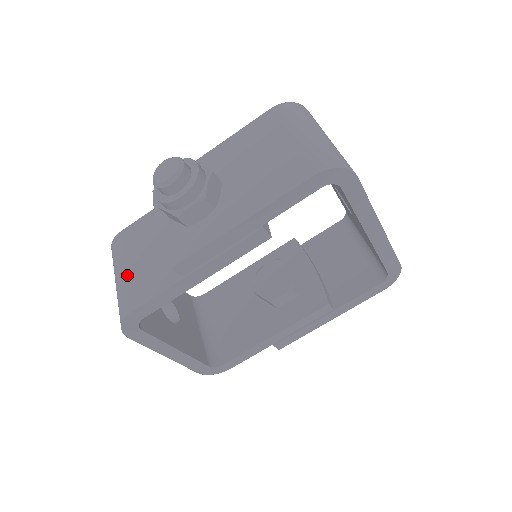
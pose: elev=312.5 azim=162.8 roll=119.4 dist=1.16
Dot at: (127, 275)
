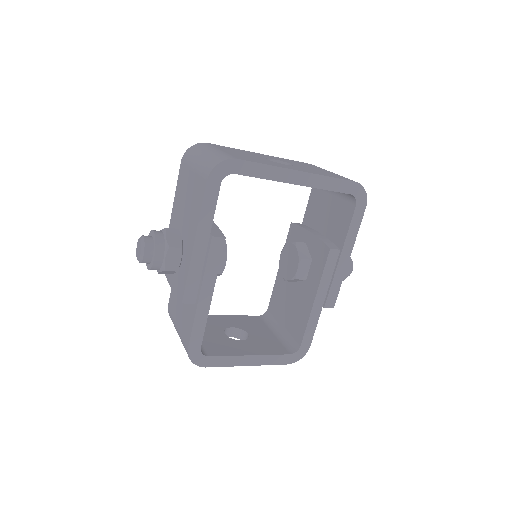
Dot at: (179, 328)
